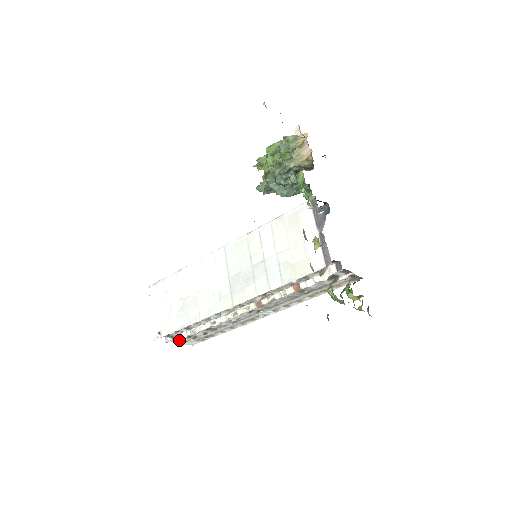
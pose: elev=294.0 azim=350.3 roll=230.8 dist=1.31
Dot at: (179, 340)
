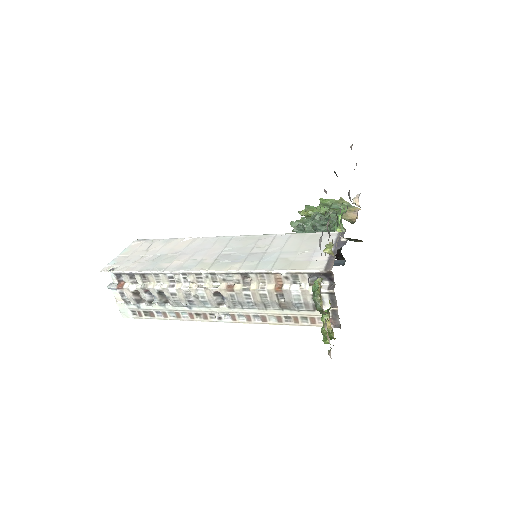
Dot at: (123, 289)
